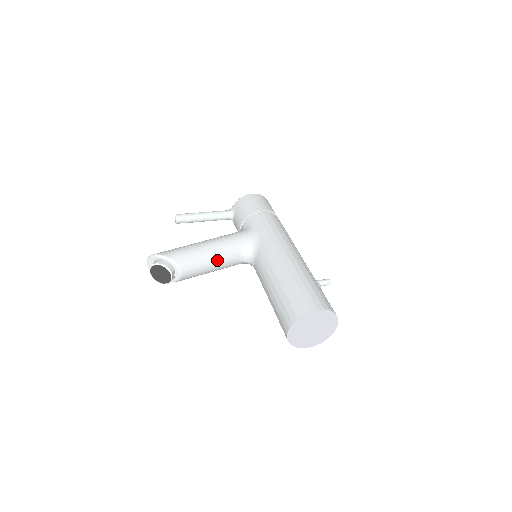
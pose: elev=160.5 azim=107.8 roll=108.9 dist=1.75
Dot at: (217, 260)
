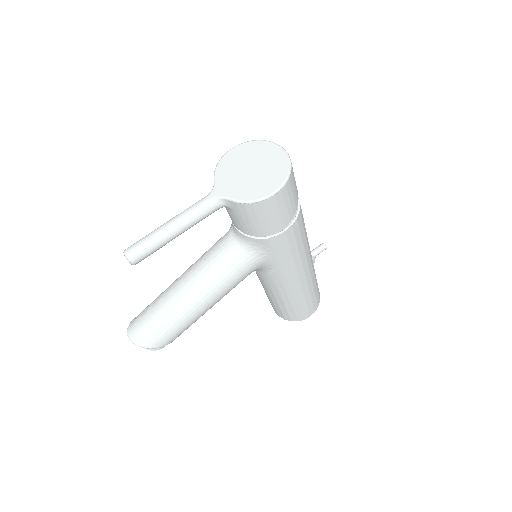
Dot at: occluded
